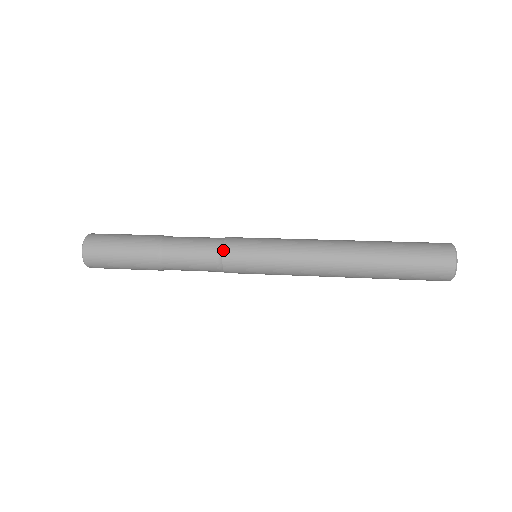
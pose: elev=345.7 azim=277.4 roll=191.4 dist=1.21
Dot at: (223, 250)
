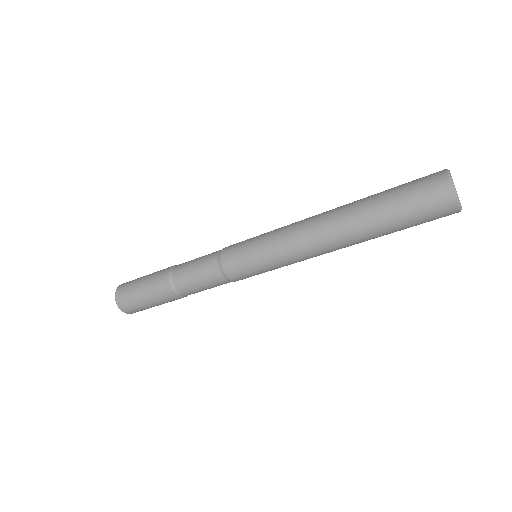
Dot at: (224, 248)
